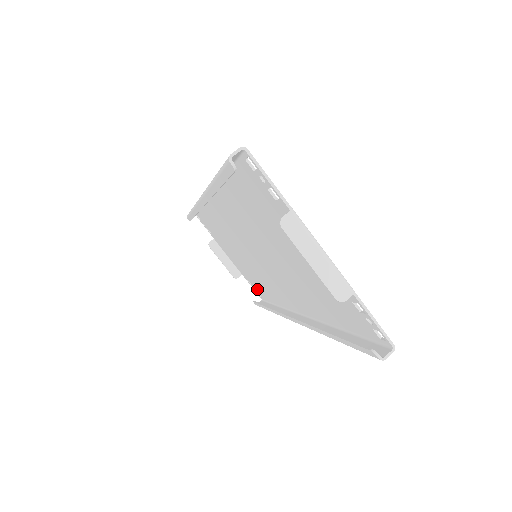
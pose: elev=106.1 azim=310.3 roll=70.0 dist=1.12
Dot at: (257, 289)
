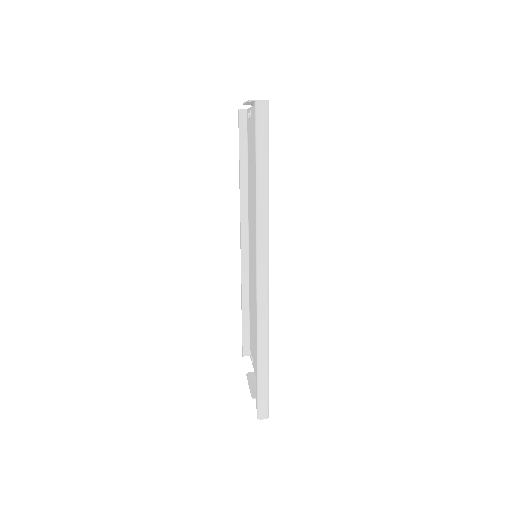
Dot at: occluded
